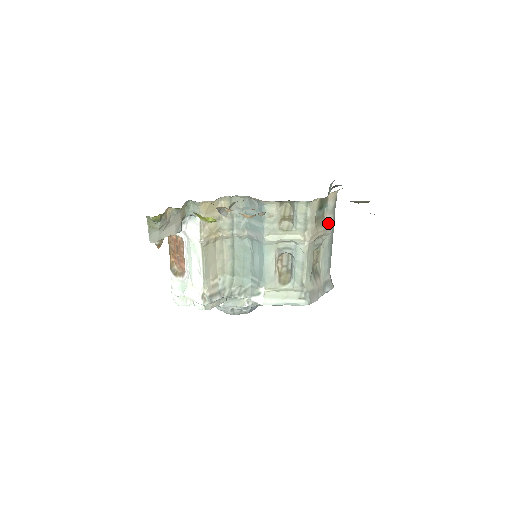
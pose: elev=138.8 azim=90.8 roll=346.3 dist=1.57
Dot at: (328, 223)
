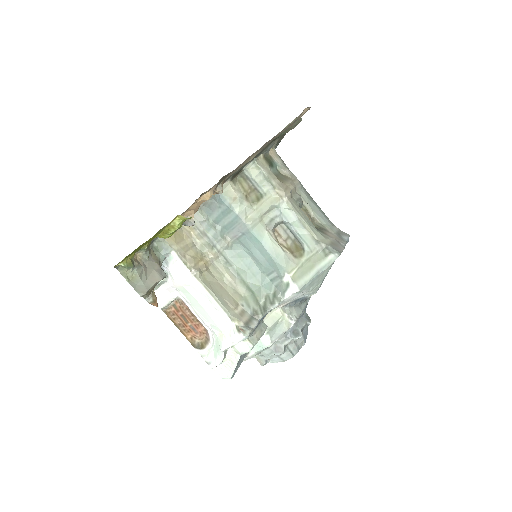
Dot at: (290, 177)
